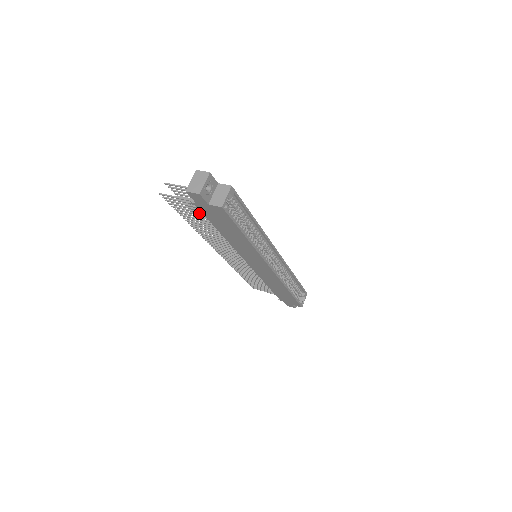
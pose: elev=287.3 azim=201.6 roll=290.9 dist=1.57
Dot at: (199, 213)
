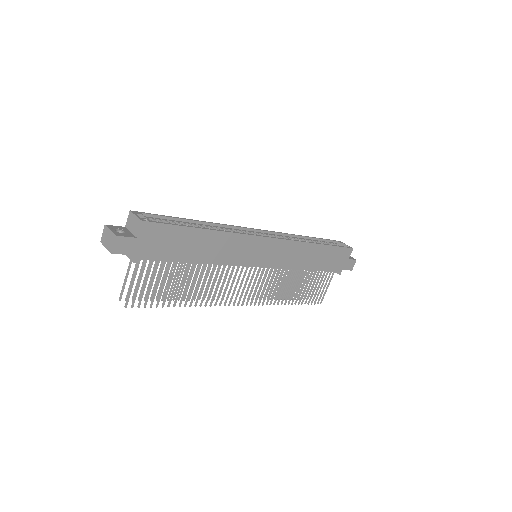
Dot at: (177, 289)
